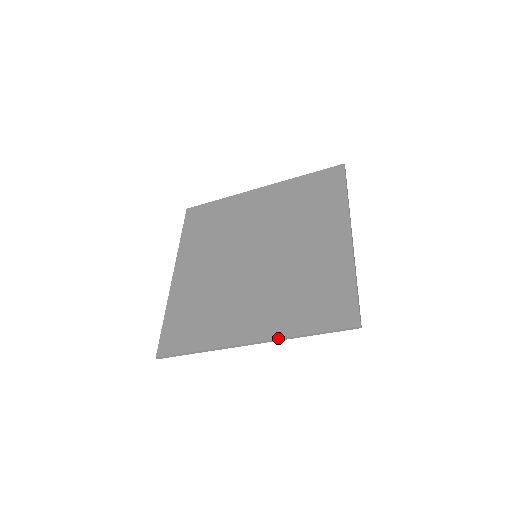
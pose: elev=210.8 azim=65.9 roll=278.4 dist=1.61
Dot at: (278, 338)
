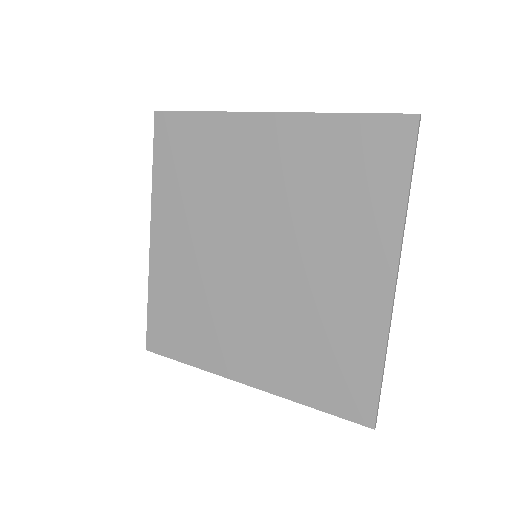
Dot at: (277, 395)
